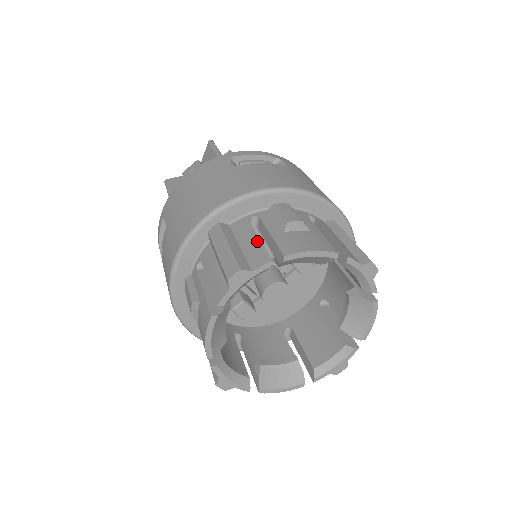
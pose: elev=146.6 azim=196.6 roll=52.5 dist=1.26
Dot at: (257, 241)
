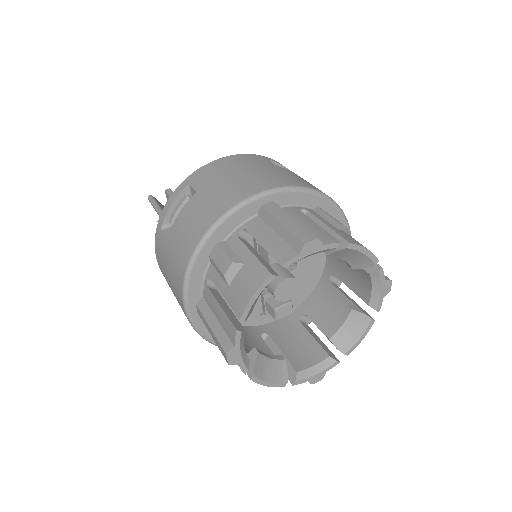
Dot at: (221, 311)
